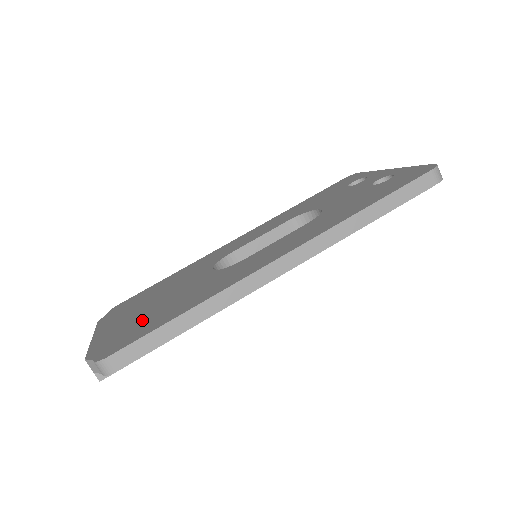
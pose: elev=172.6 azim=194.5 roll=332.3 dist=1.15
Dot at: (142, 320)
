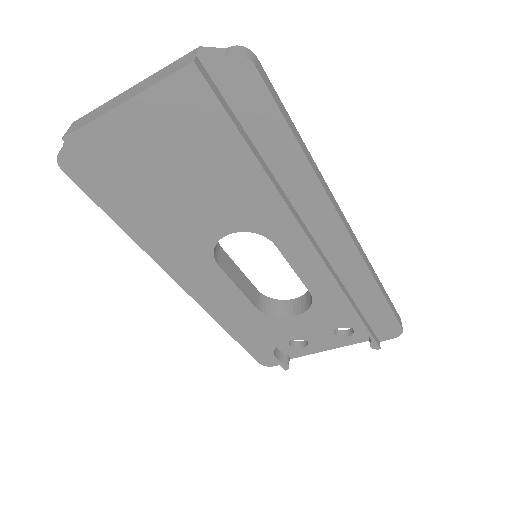
Dot at: occluded
